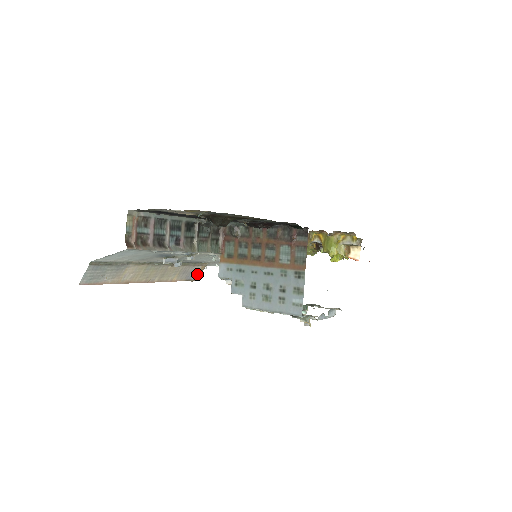
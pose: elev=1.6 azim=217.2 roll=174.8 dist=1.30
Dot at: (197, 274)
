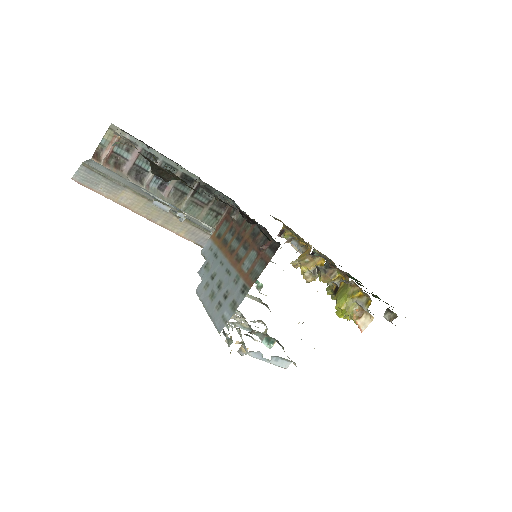
Dot at: occluded
